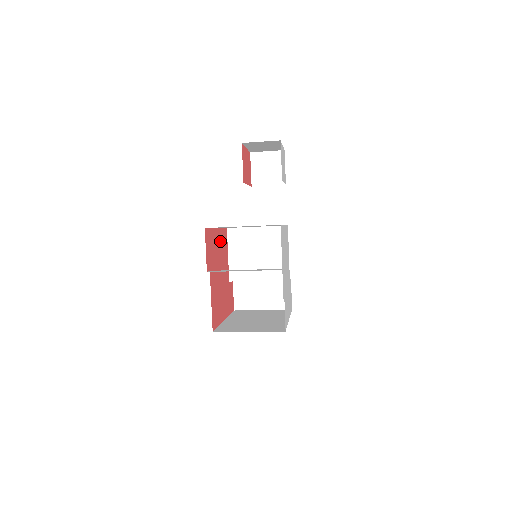
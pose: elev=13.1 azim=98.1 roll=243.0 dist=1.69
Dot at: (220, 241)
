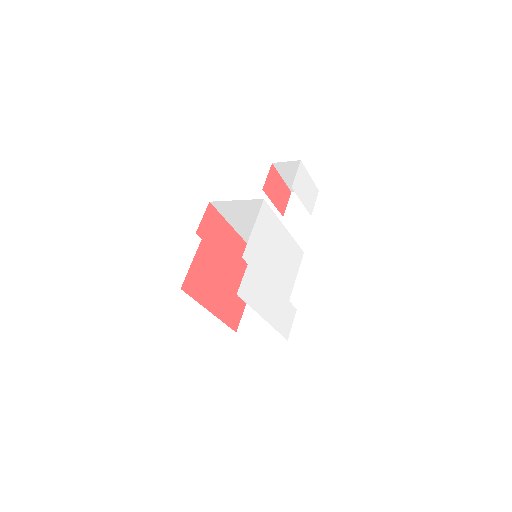
Dot at: (235, 245)
